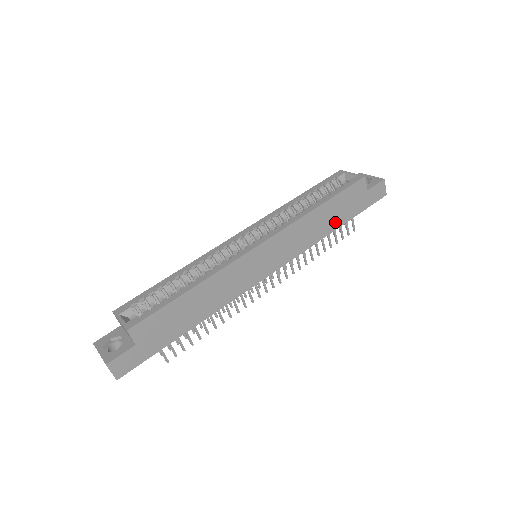
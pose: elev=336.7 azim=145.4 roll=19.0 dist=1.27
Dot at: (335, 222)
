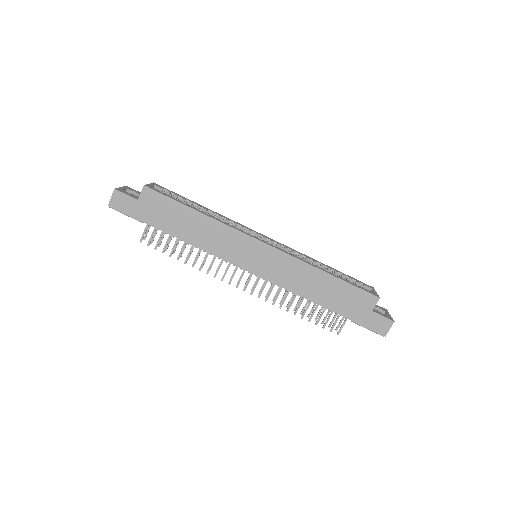
Dot at: (326, 300)
